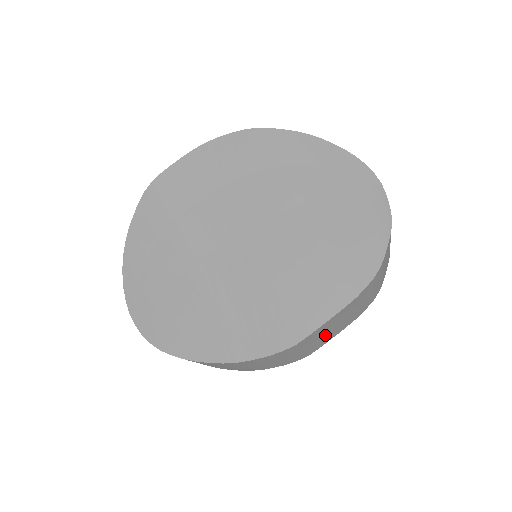
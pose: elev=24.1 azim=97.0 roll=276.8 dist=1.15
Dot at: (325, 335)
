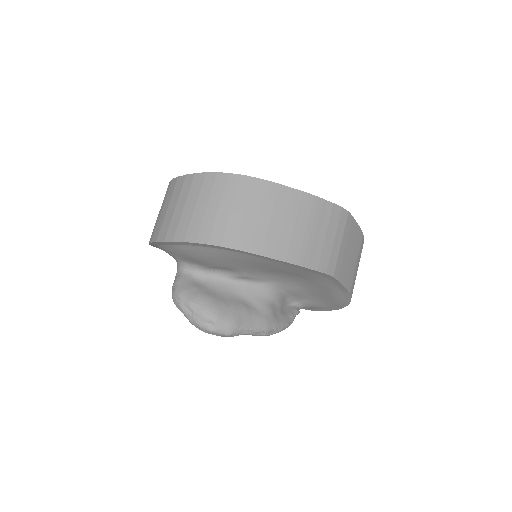
Dot at: (347, 255)
